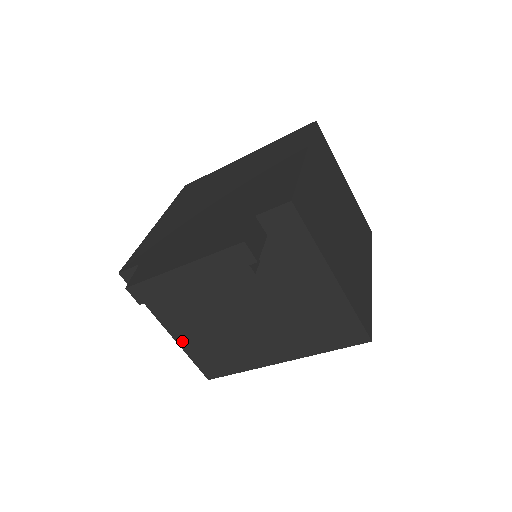
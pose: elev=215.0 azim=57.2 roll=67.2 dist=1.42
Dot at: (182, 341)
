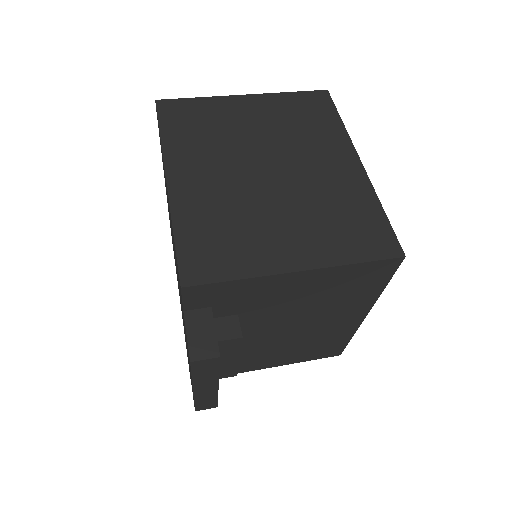
Dot at: (286, 362)
